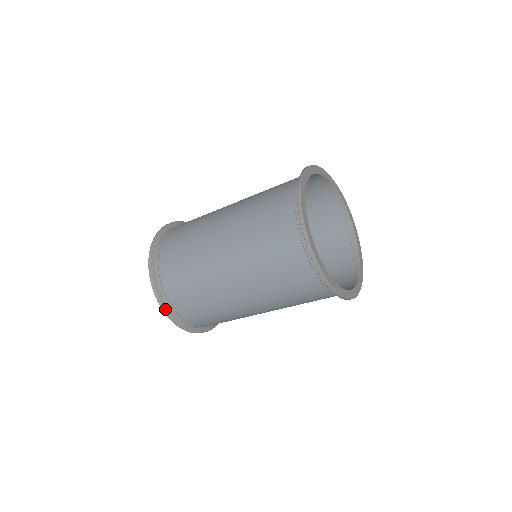
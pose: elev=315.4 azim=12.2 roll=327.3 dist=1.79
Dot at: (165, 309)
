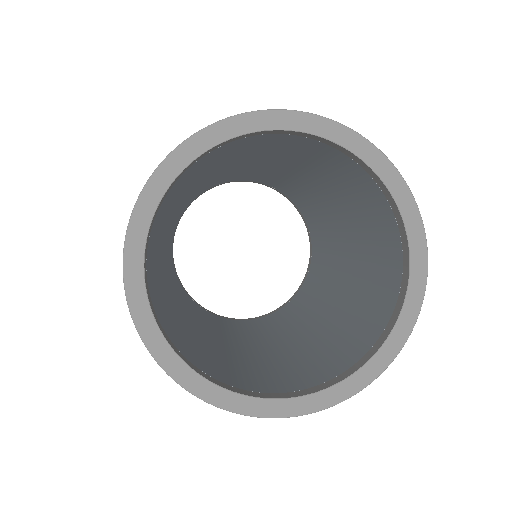
Dot at: occluded
